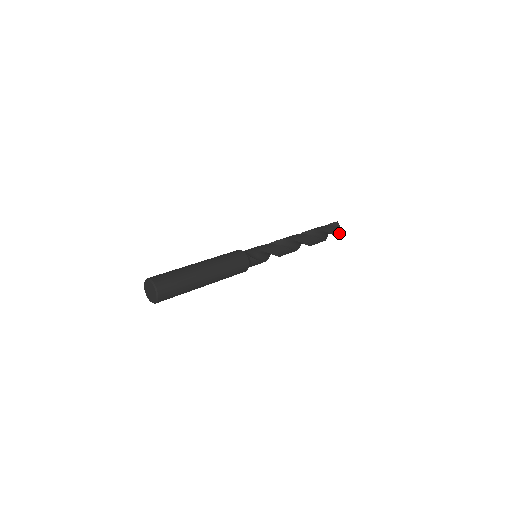
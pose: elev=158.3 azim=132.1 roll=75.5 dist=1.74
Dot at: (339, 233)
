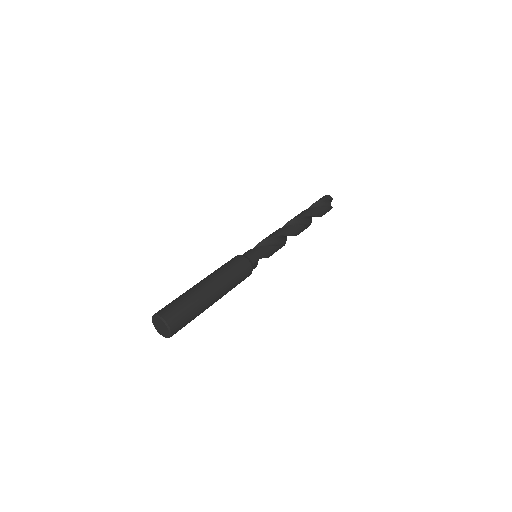
Dot at: occluded
